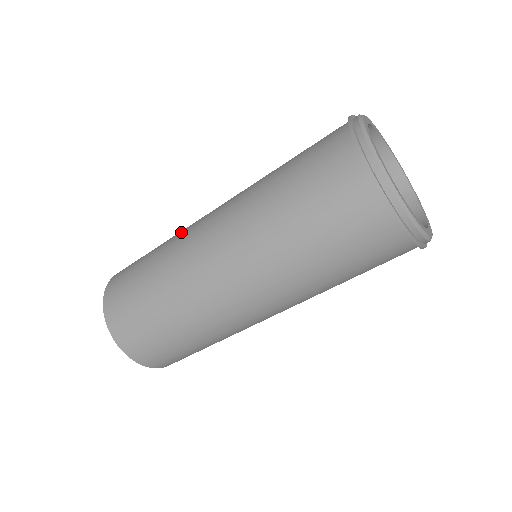
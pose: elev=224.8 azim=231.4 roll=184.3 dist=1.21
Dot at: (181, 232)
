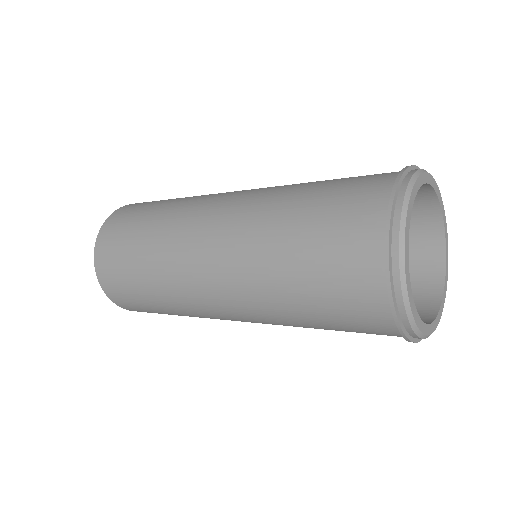
Dot at: (173, 227)
